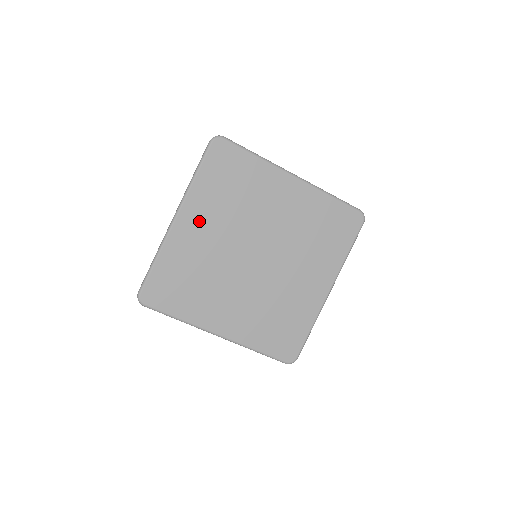
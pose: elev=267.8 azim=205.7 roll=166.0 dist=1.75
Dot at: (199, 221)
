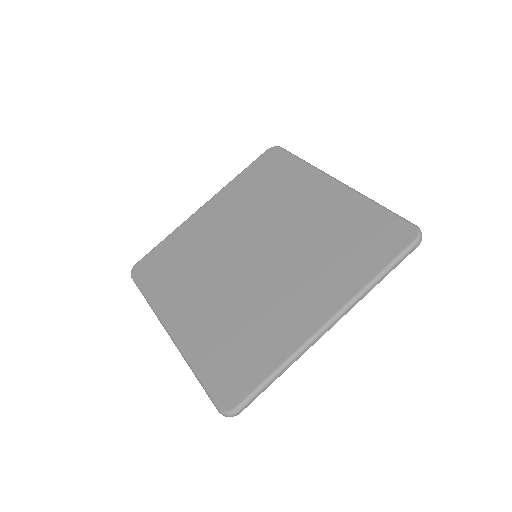
Dot at: (220, 211)
